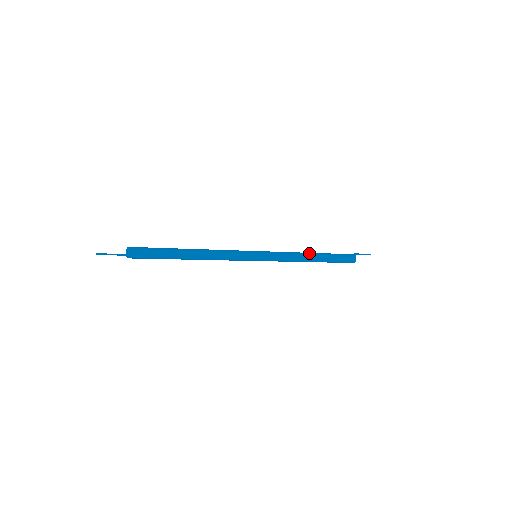
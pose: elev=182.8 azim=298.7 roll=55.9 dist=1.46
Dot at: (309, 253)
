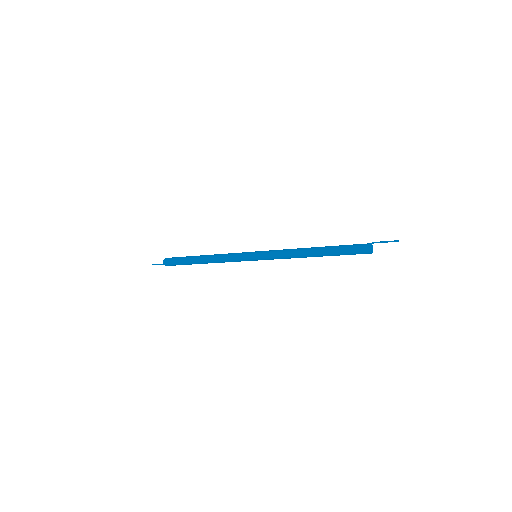
Dot at: (309, 248)
